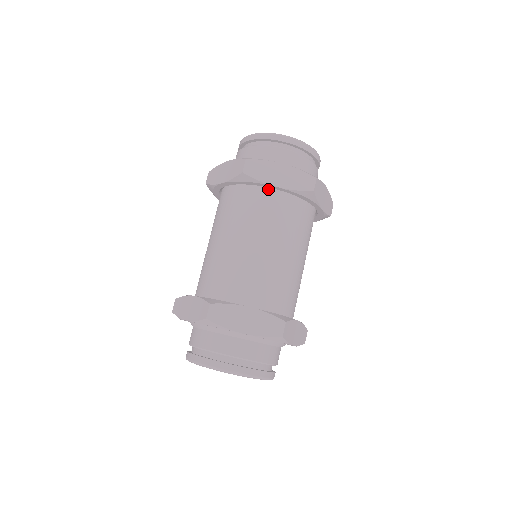
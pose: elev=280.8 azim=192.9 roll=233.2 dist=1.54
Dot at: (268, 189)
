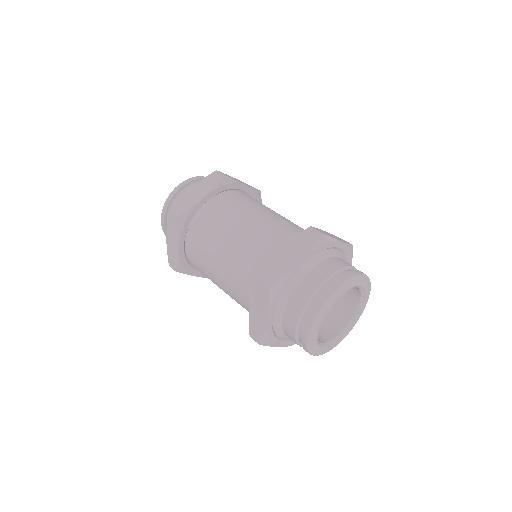
Dot at: (239, 192)
